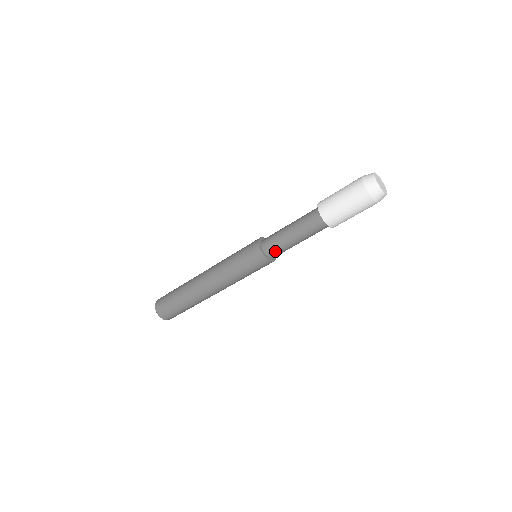
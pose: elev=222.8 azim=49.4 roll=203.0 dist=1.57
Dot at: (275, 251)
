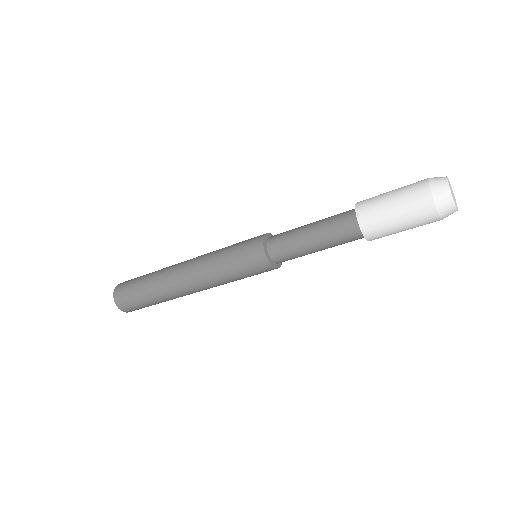
Dot at: (280, 248)
